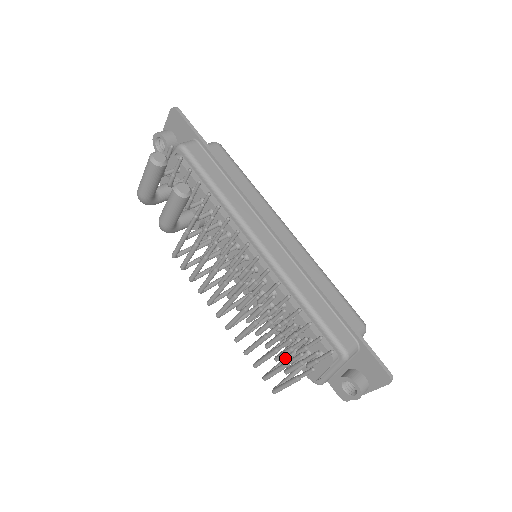
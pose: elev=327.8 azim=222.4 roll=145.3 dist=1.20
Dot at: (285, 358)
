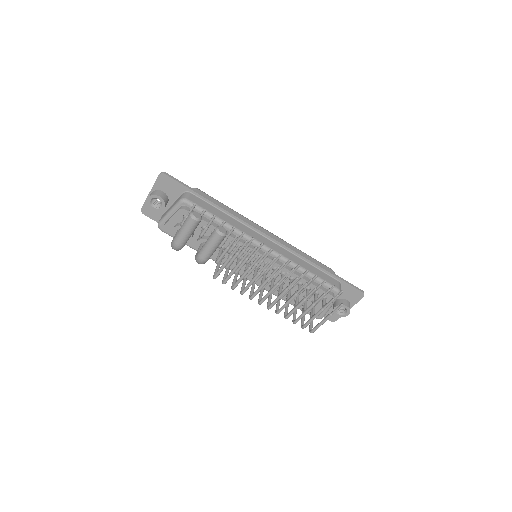
Dot at: occluded
